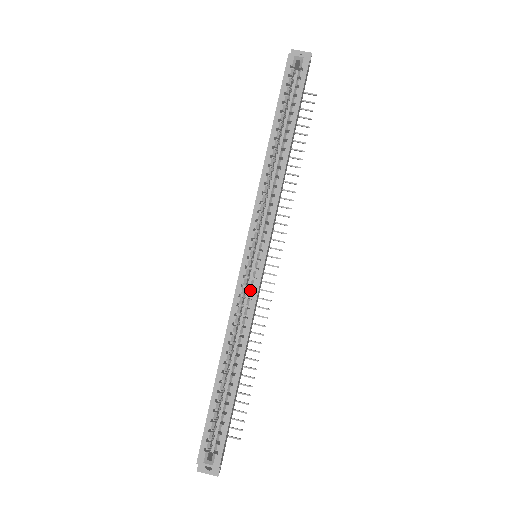
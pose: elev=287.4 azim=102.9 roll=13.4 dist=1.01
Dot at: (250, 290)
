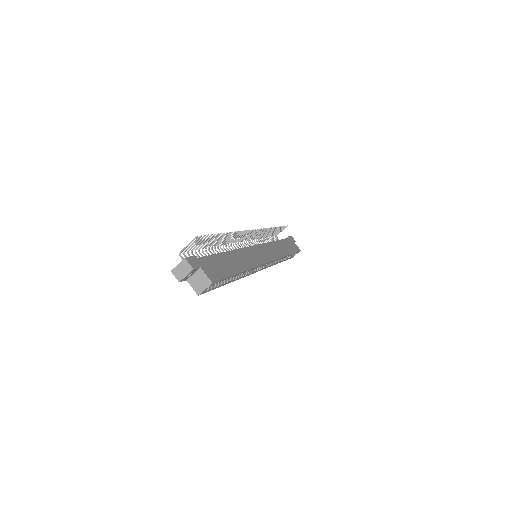
Dot at: (272, 262)
